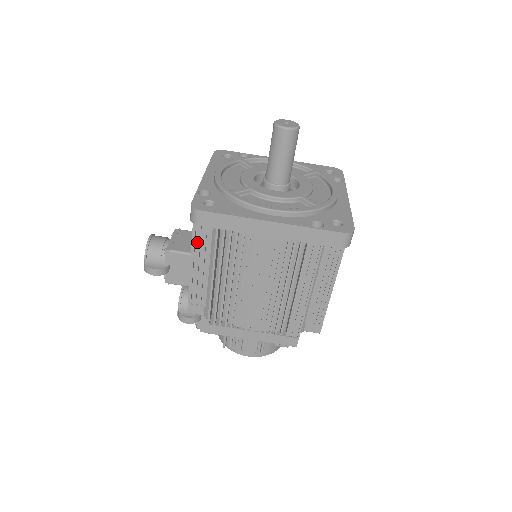
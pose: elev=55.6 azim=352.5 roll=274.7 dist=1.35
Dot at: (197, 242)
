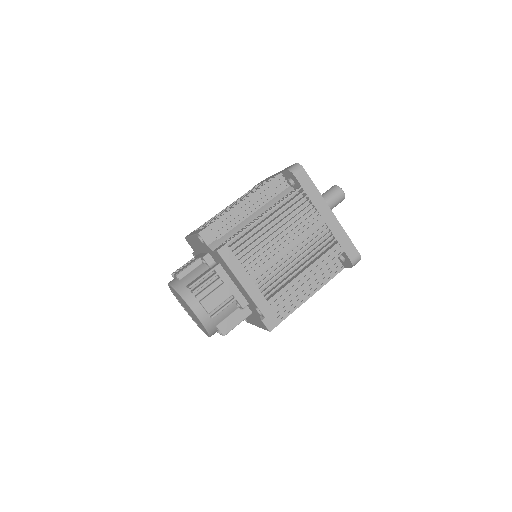
Dot at: occluded
